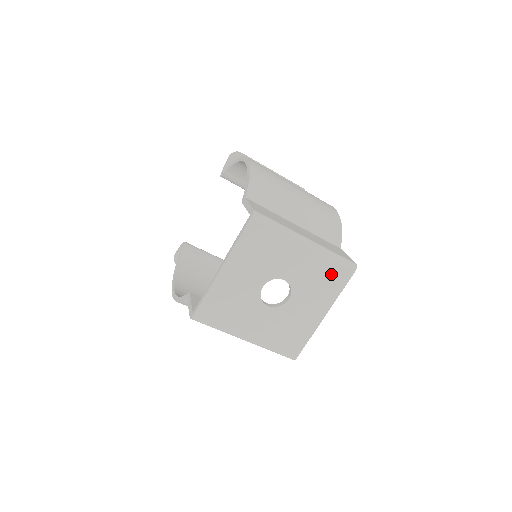
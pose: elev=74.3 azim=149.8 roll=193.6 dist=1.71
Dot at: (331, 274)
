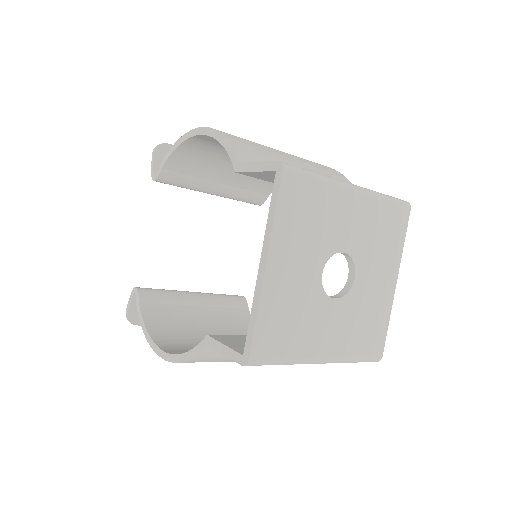
Dot at: (389, 223)
